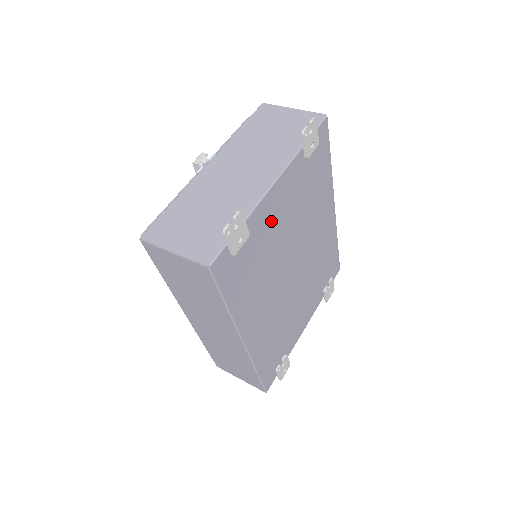
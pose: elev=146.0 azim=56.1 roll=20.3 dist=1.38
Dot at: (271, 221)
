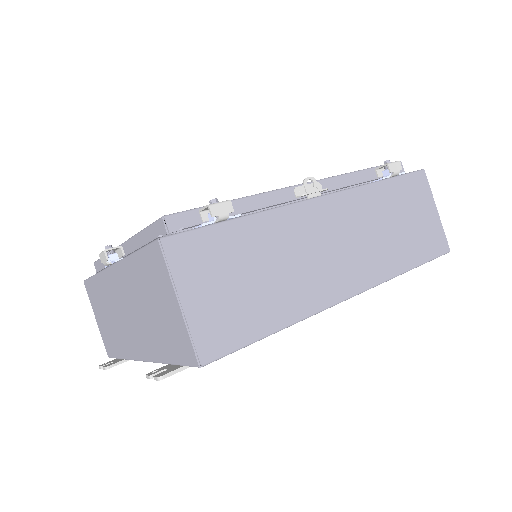
Dot at: occluded
